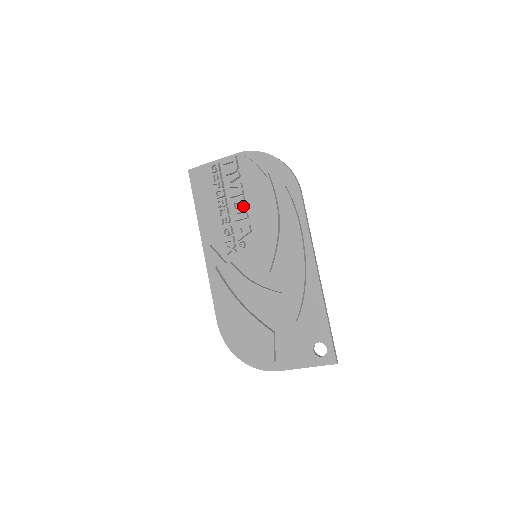
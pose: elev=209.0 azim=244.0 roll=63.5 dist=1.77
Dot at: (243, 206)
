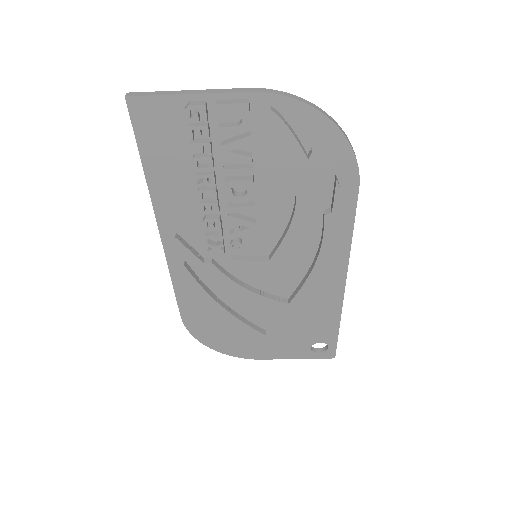
Dot at: (250, 195)
